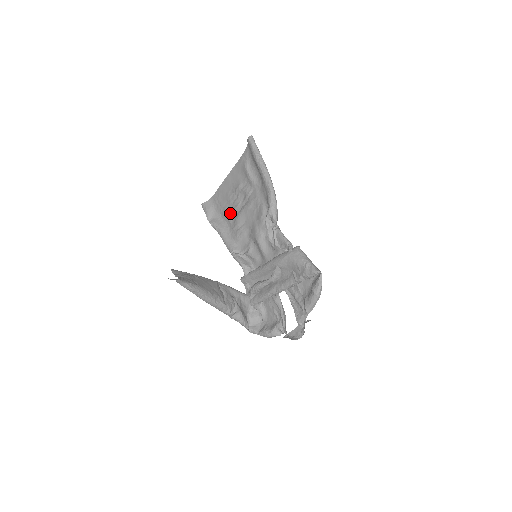
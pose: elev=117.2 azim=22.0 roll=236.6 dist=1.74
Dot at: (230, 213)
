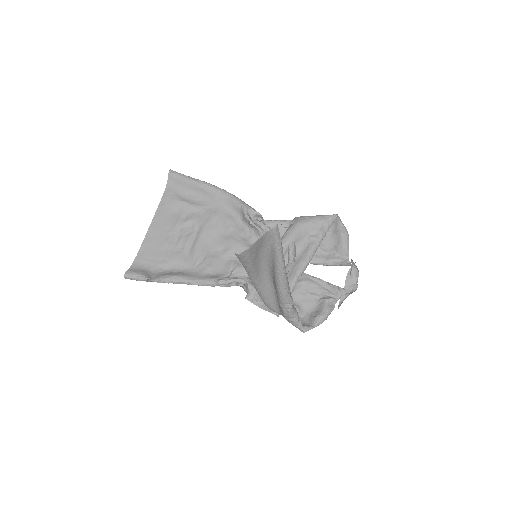
Dot at: (179, 255)
